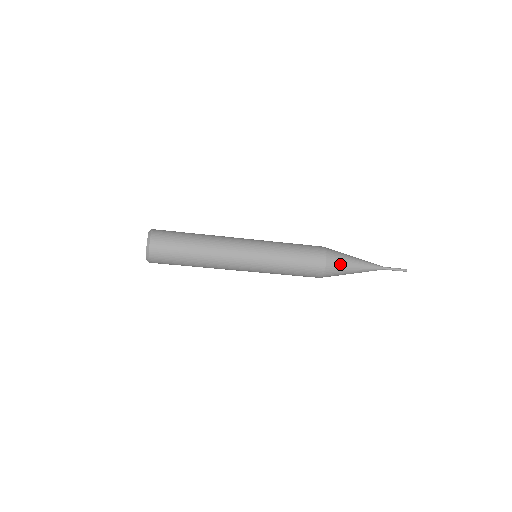
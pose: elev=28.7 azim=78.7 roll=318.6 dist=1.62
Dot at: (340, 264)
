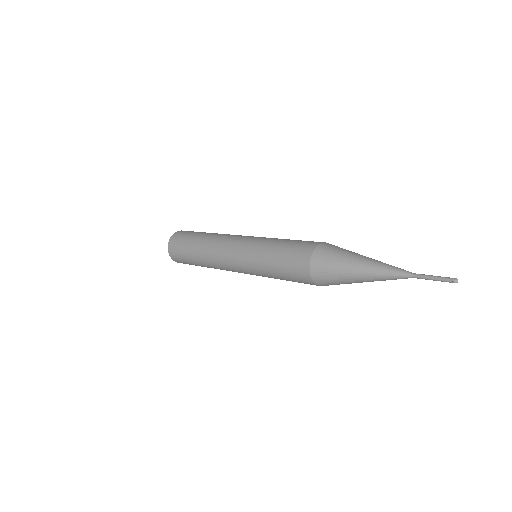
Dot at: (331, 269)
